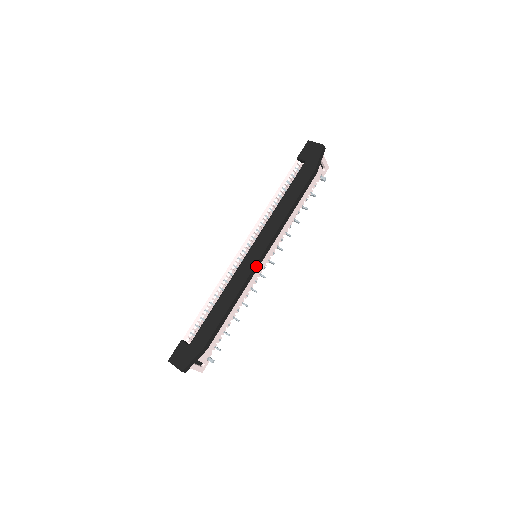
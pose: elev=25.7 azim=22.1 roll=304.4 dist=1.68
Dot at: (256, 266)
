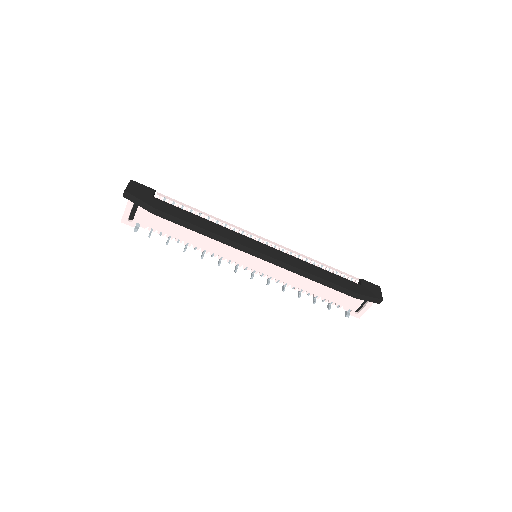
Dot at: (250, 250)
